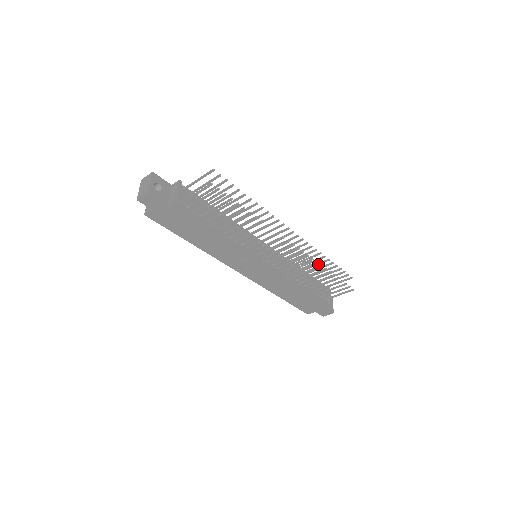
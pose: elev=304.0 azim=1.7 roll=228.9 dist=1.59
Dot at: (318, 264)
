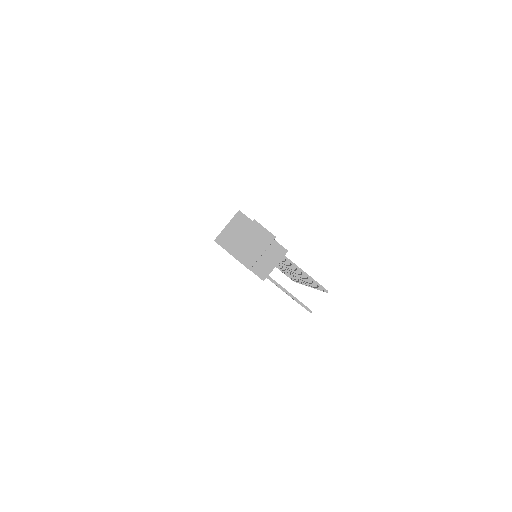
Dot at: occluded
